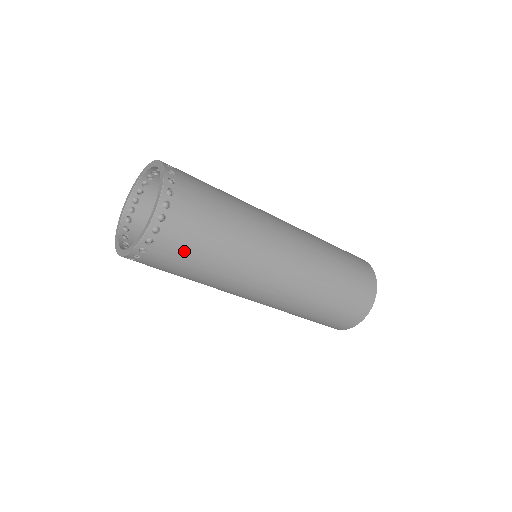
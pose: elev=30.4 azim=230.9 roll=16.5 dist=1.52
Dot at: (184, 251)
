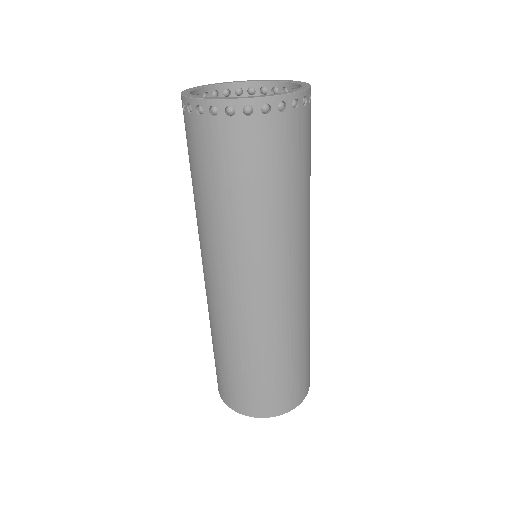
Dot at: (238, 160)
